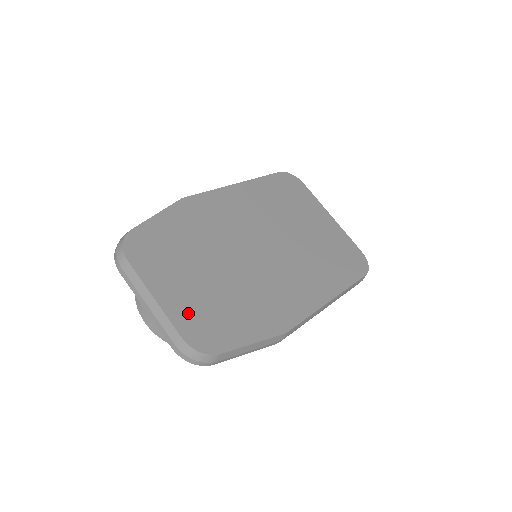
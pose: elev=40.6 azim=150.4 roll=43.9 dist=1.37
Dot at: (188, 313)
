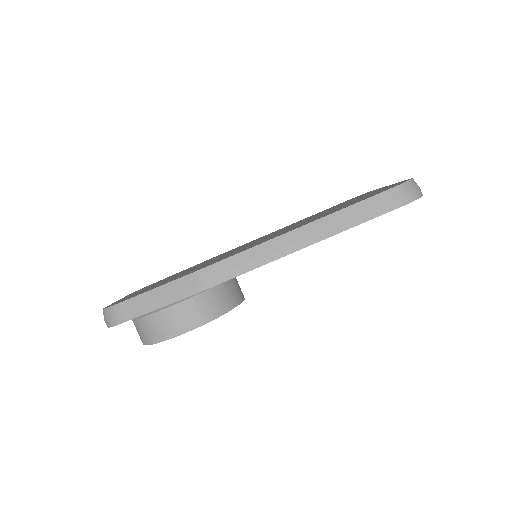
Dot at: occluded
